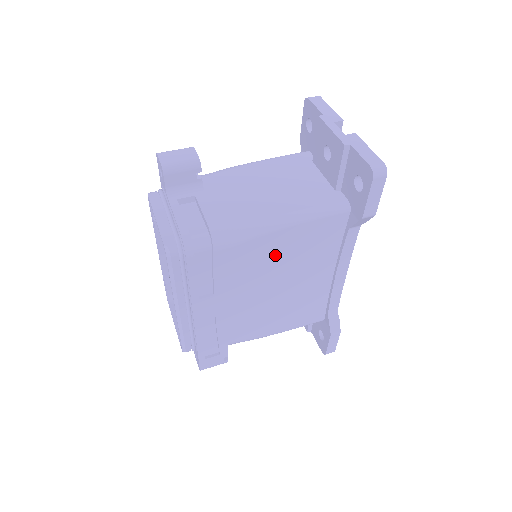
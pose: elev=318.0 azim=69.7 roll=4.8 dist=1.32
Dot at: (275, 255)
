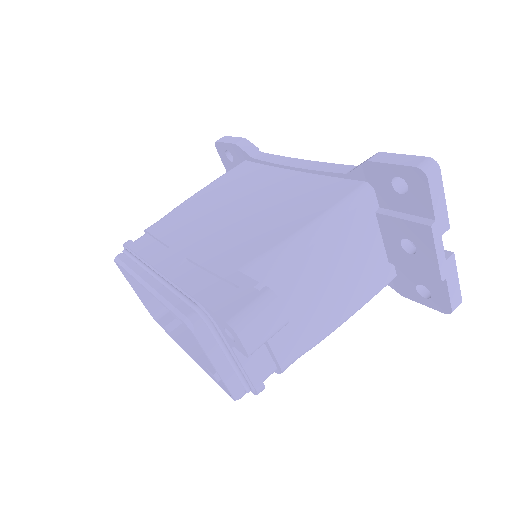
Dot at: occluded
